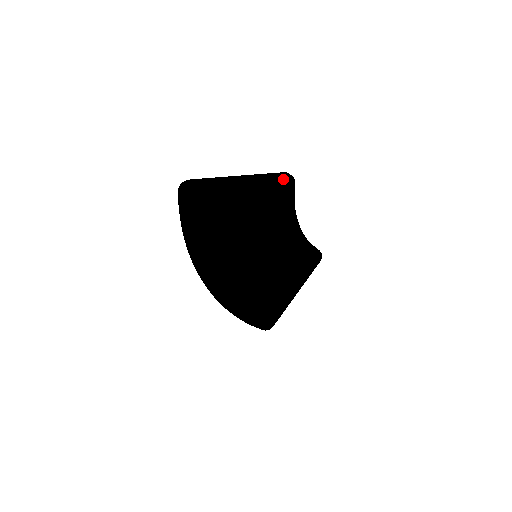
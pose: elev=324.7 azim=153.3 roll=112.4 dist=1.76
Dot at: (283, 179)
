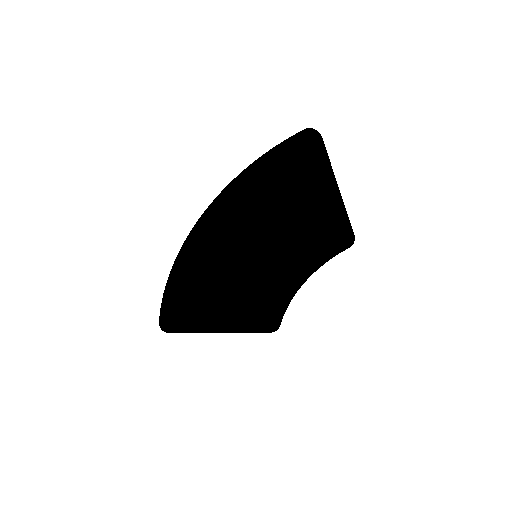
Dot at: (352, 232)
